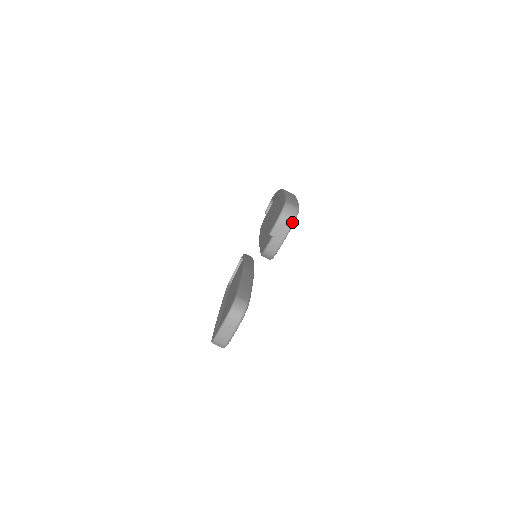
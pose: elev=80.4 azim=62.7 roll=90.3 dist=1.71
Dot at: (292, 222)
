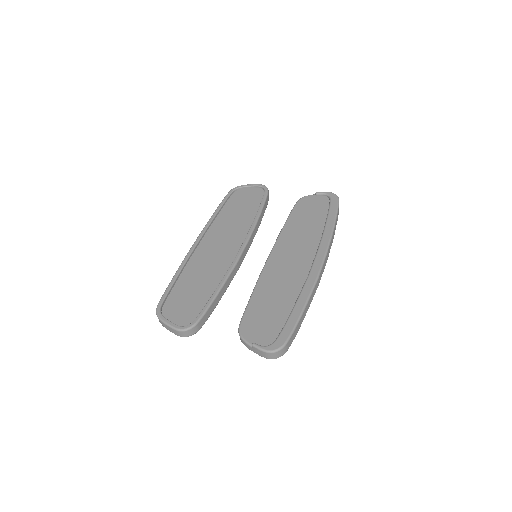
Dot at: occluded
